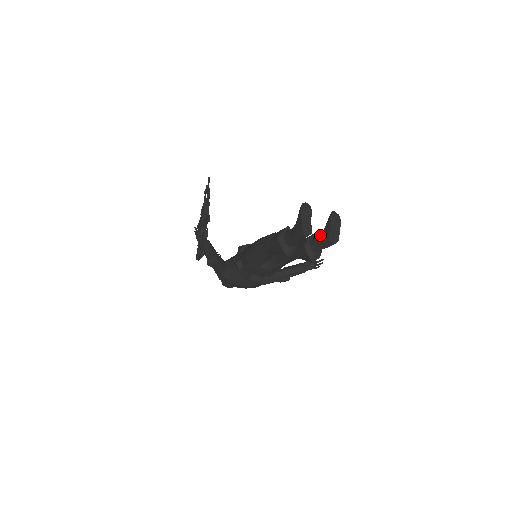
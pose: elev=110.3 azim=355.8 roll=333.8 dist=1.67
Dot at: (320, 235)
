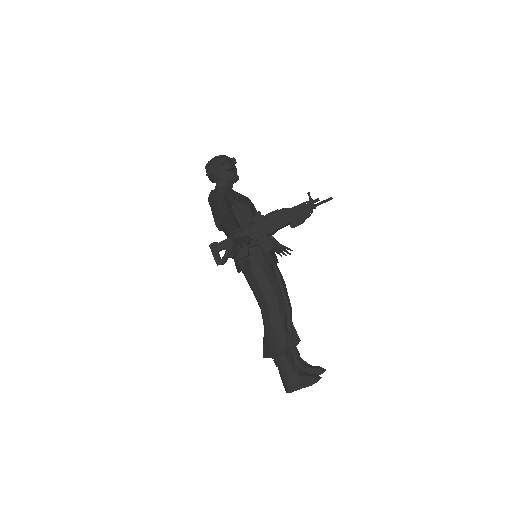
Dot at: (298, 365)
